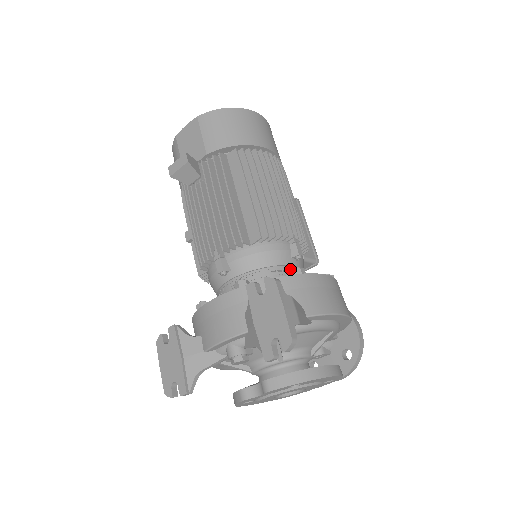
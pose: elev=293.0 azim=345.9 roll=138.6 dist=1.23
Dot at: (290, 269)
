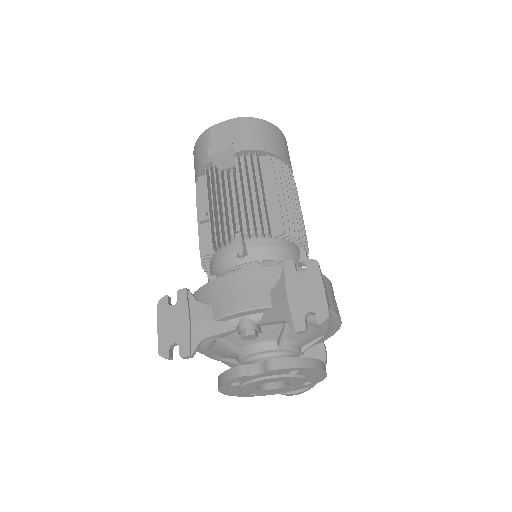
Dot at: occluded
